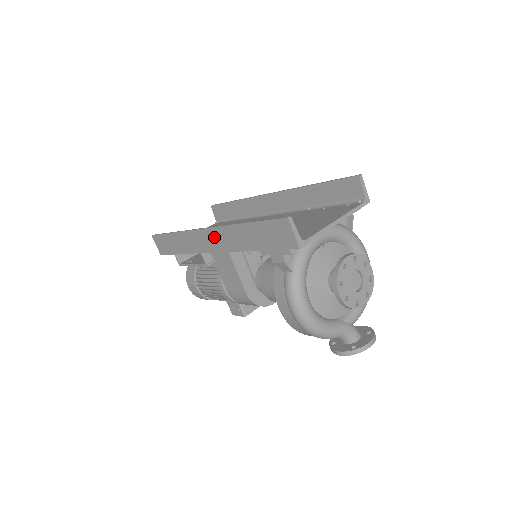
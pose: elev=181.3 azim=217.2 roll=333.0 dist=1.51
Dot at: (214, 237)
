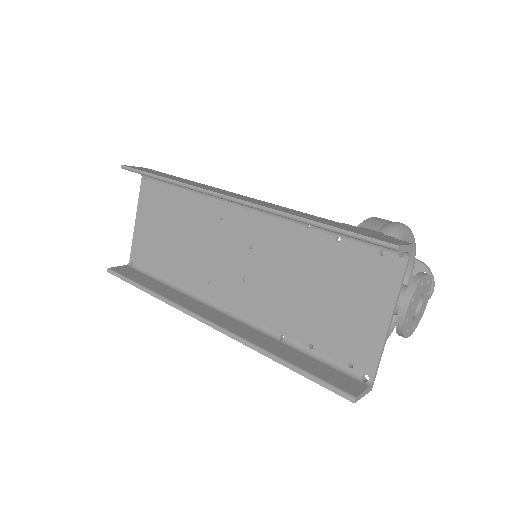
Dot at: occluded
